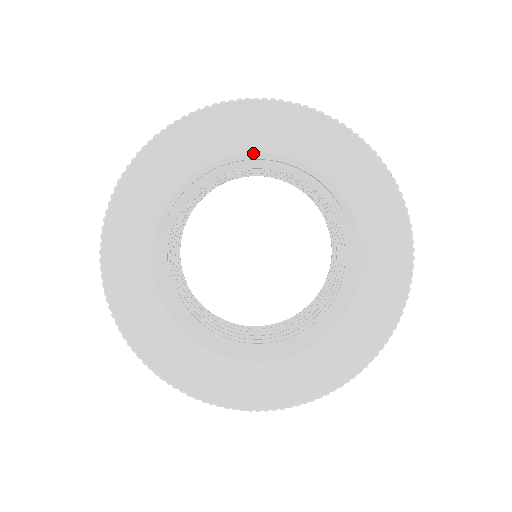
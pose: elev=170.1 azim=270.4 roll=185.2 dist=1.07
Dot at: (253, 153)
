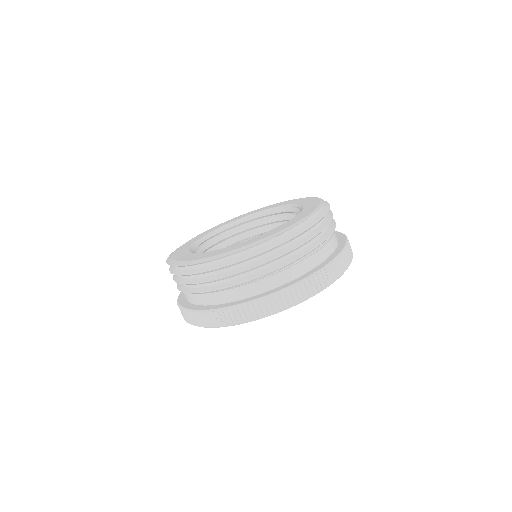
Dot at: occluded
